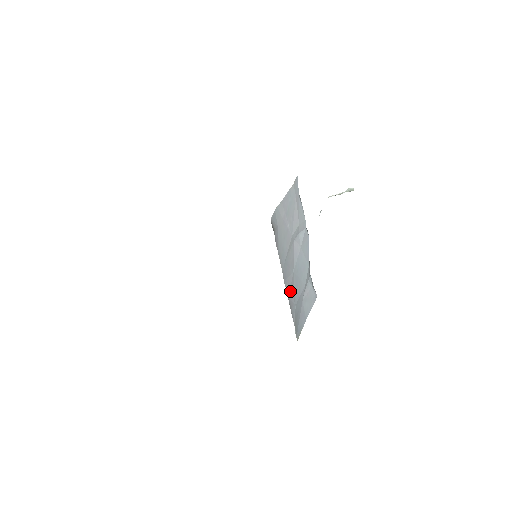
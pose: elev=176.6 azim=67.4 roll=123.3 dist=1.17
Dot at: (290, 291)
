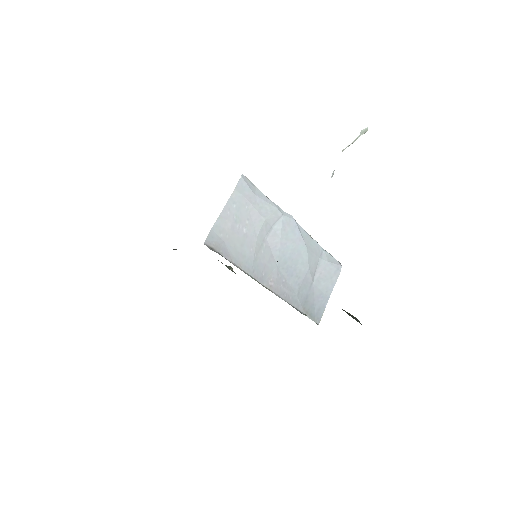
Dot at: (278, 287)
